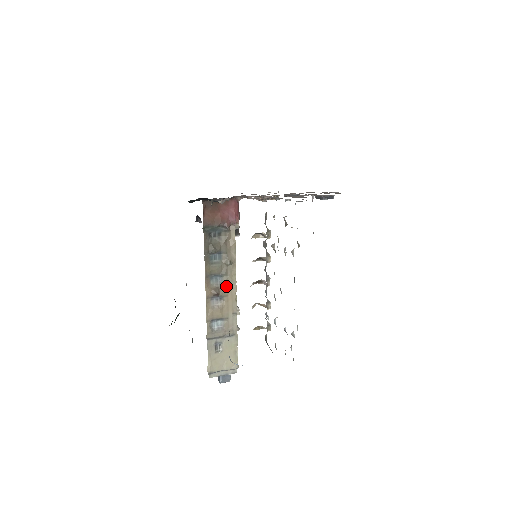
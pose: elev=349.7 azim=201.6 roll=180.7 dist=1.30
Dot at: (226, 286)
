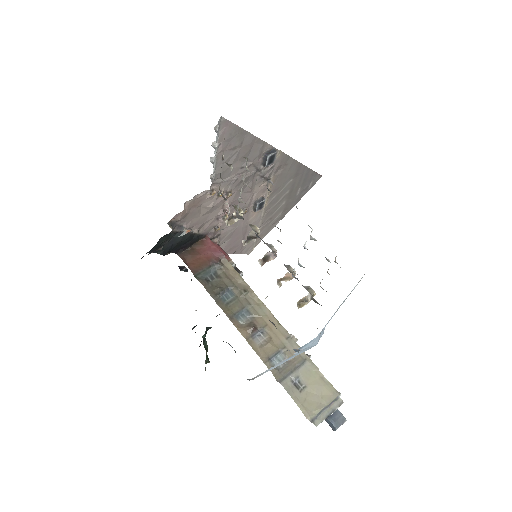
Dot at: (258, 316)
